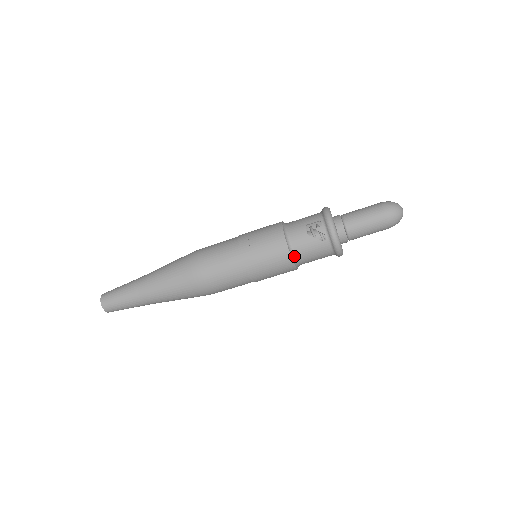
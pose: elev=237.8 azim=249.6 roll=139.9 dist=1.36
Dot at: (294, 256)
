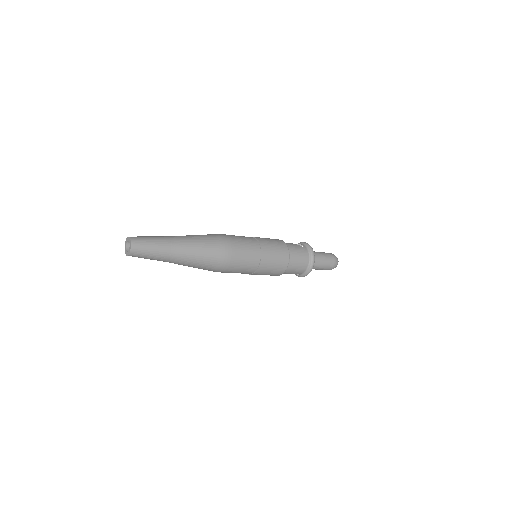
Dot at: occluded
